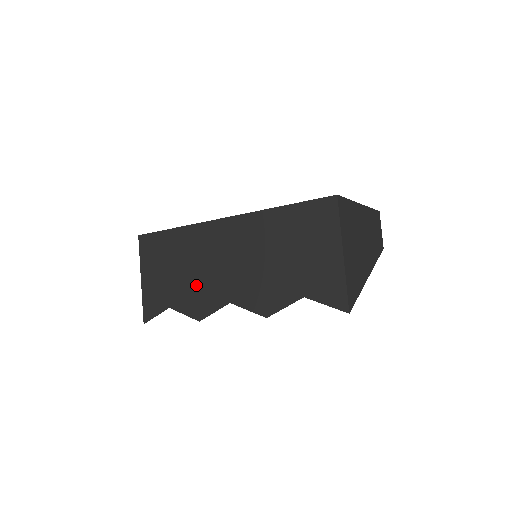
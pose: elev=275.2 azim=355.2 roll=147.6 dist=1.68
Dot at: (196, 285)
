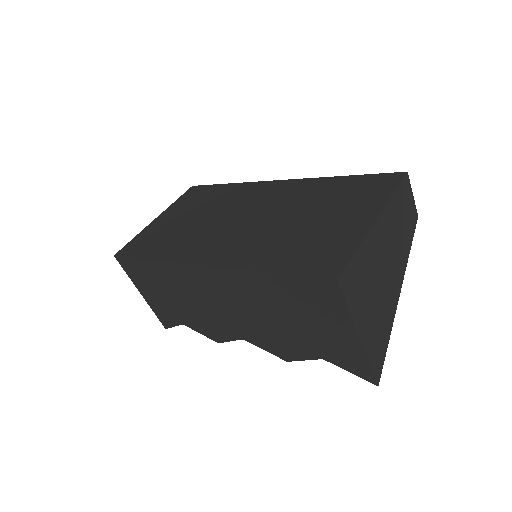
Dot at: (200, 315)
